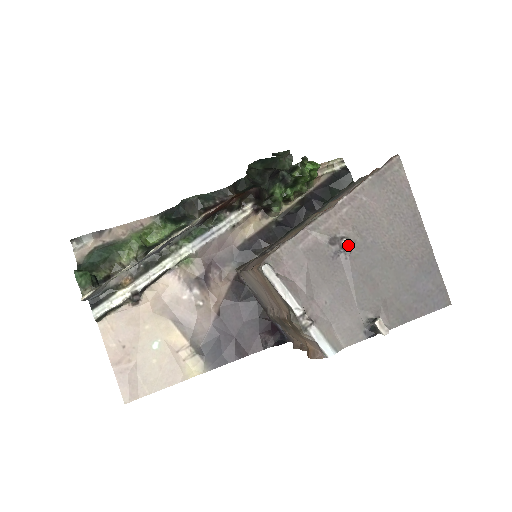
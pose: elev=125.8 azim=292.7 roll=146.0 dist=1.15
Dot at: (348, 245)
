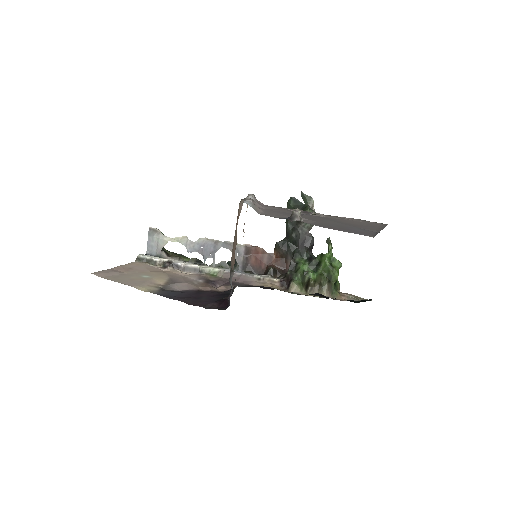
Dot at: (313, 212)
